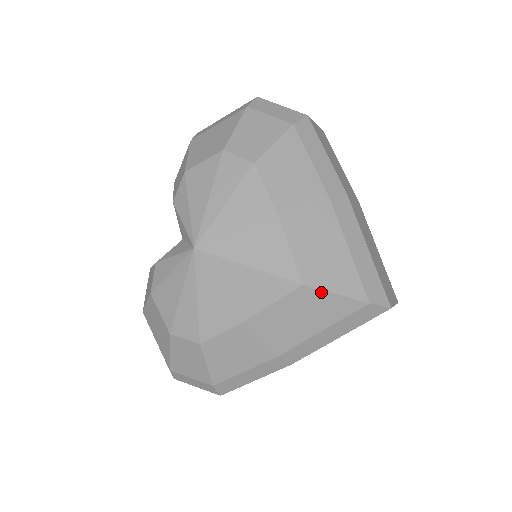
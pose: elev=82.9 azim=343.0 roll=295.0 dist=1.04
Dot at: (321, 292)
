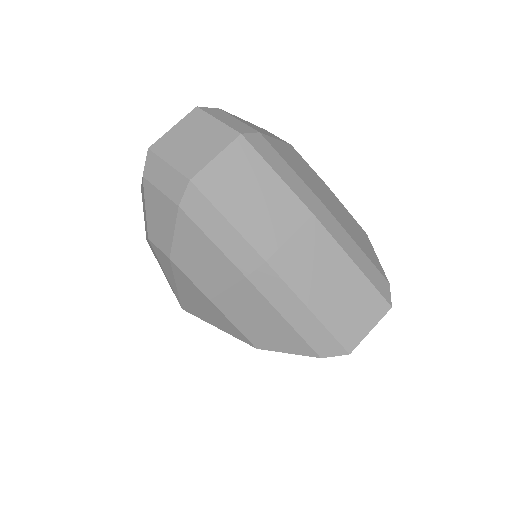
Dot at: (275, 351)
